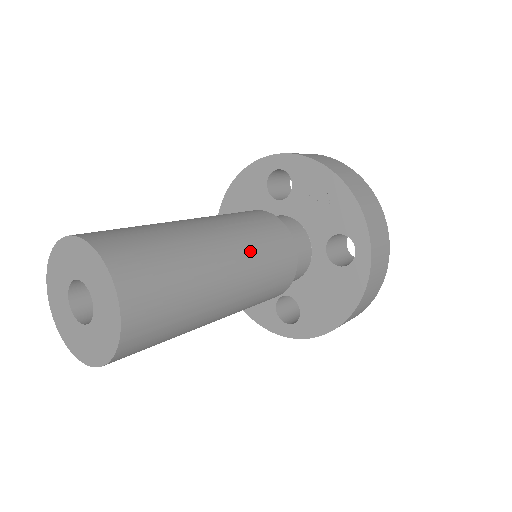
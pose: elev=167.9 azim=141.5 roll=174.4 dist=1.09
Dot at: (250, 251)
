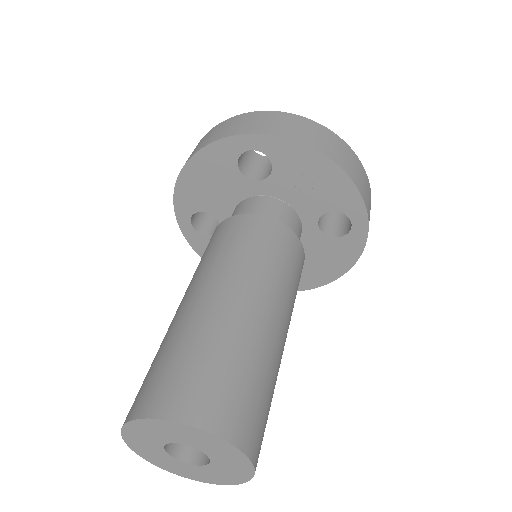
Dot at: (286, 293)
